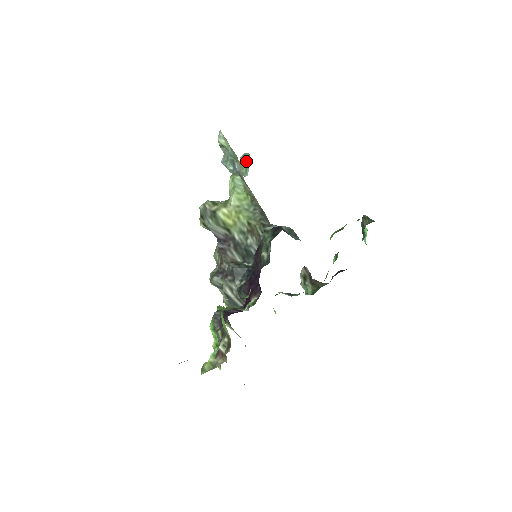
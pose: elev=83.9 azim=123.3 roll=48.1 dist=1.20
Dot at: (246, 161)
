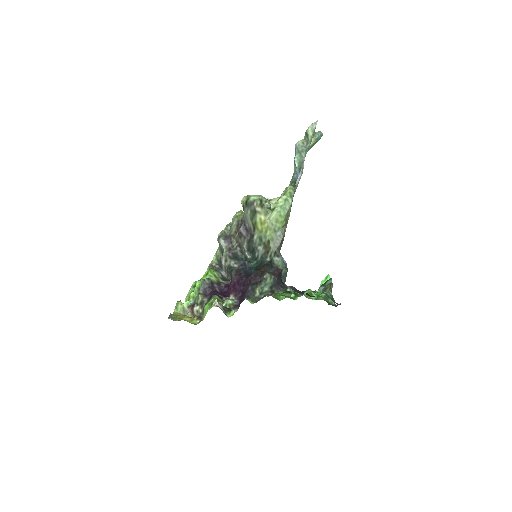
Dot at: (315, 143)
